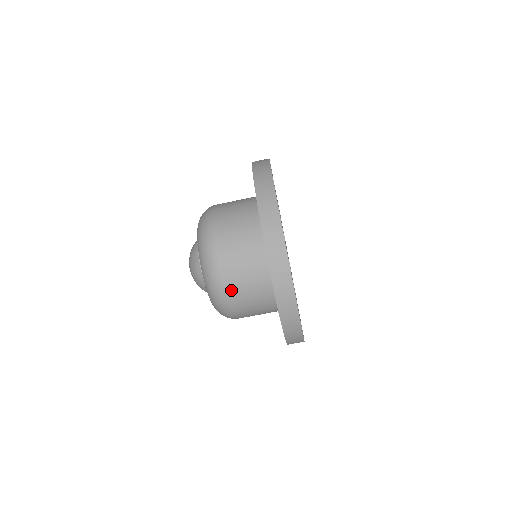
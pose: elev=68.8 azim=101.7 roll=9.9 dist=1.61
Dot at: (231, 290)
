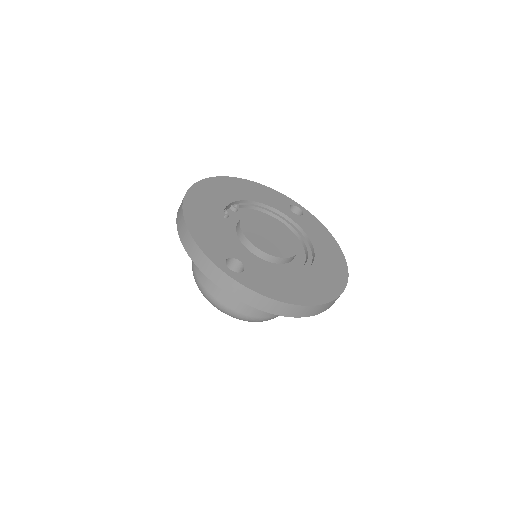
Dot at: occluded
